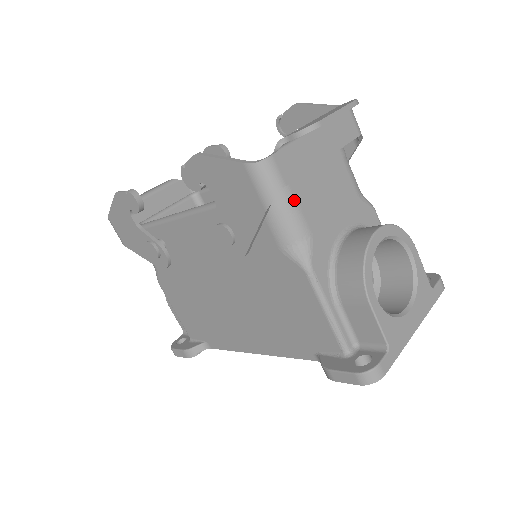
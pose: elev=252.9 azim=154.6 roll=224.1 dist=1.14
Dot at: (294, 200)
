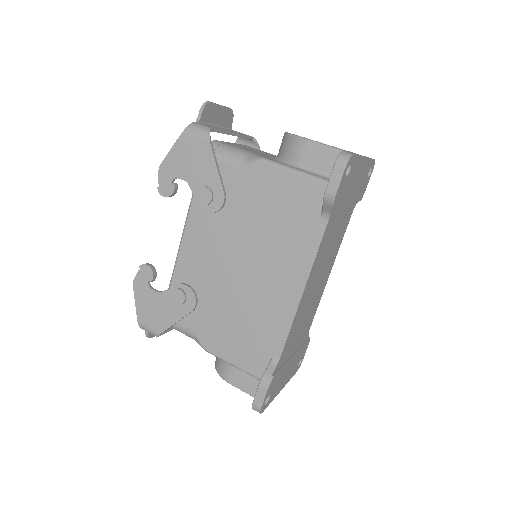
Dot at: (227, 144)
